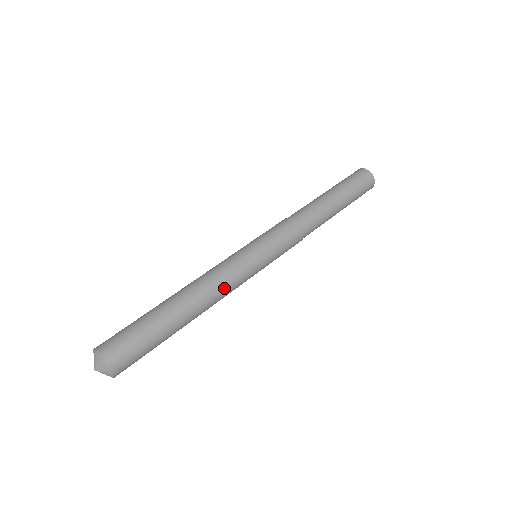
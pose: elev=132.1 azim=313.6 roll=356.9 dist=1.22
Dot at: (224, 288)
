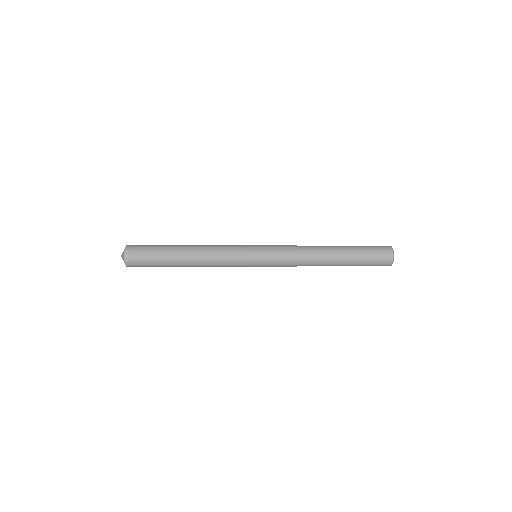
Dot at: (216, 252)
